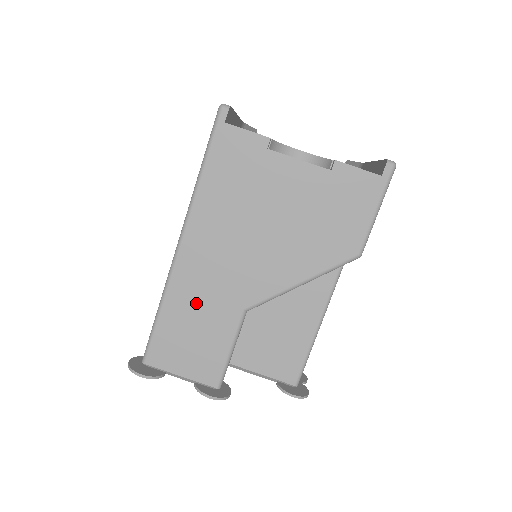
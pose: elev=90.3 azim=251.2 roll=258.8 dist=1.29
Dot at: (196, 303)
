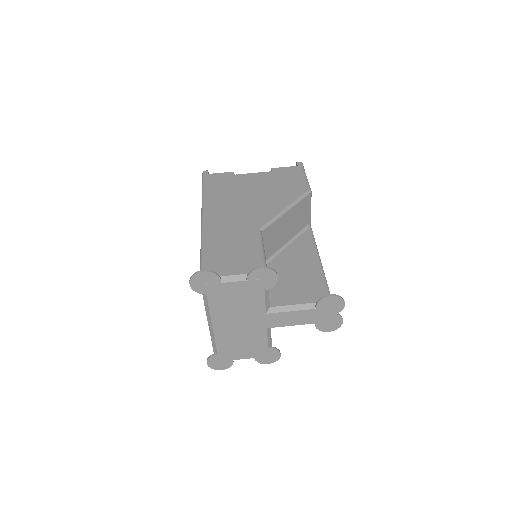
Dot at: (226, 236)
